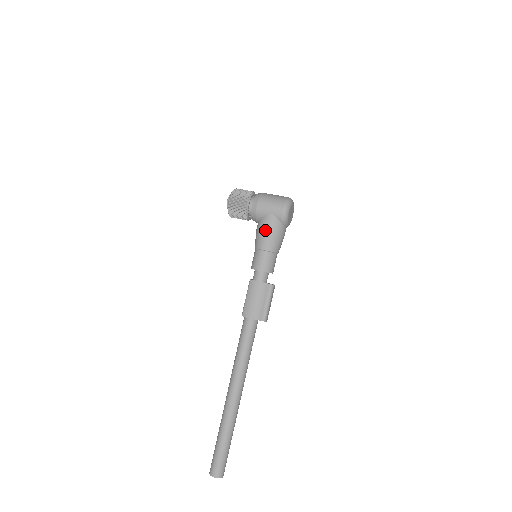
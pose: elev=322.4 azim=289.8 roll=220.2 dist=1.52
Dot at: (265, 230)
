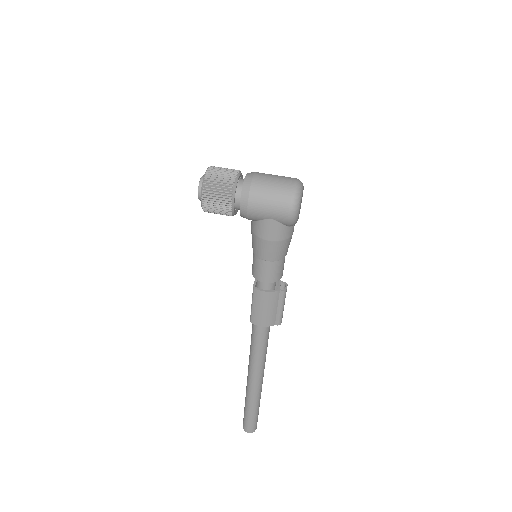
Dot at: (266, 240)
